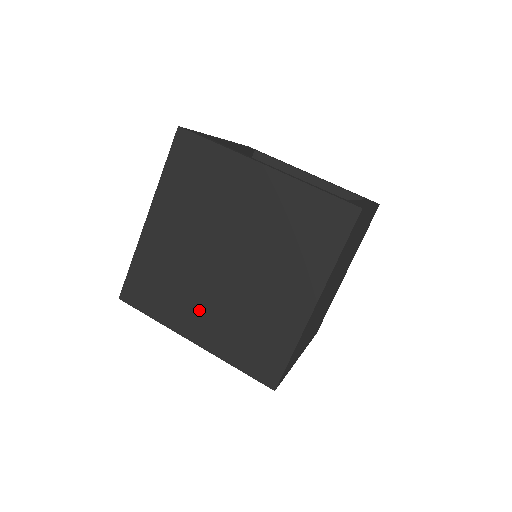
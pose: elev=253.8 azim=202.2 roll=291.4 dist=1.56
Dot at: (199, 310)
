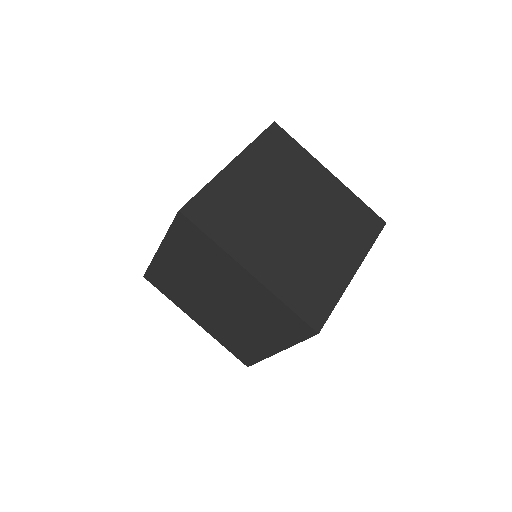
Dot at: (262, 247)
